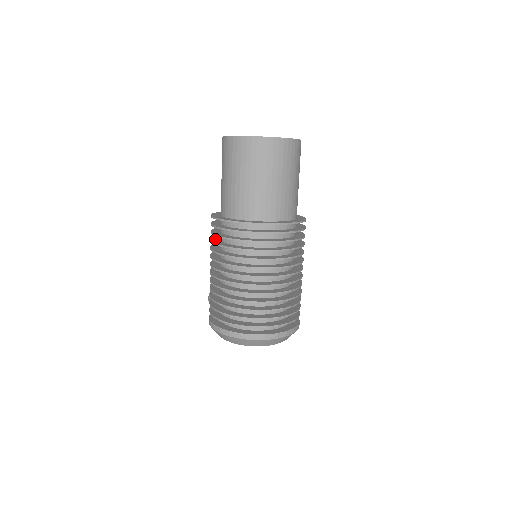
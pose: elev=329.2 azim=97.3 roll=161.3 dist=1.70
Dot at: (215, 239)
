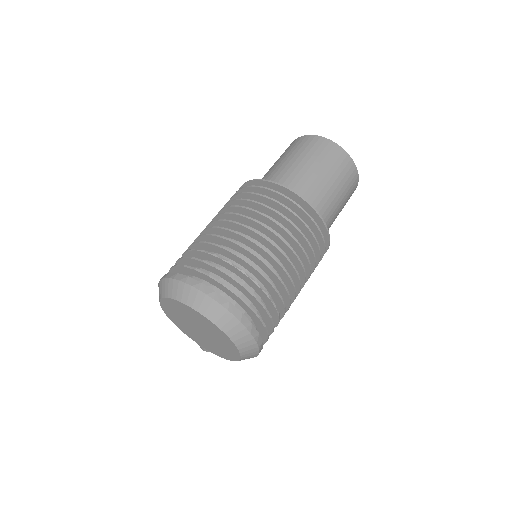
Dot at: occluded
